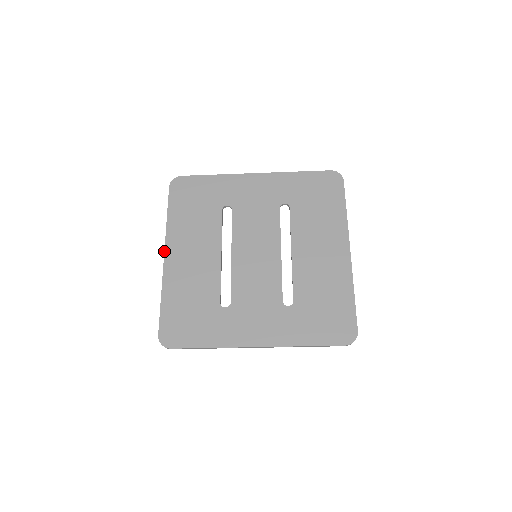
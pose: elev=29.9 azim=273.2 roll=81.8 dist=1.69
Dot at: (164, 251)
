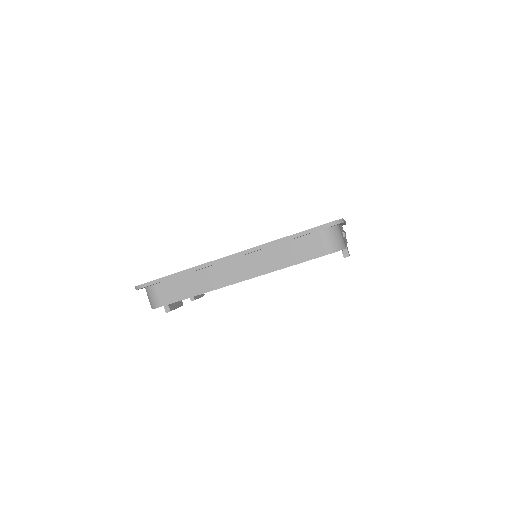
Dot at: occluded
